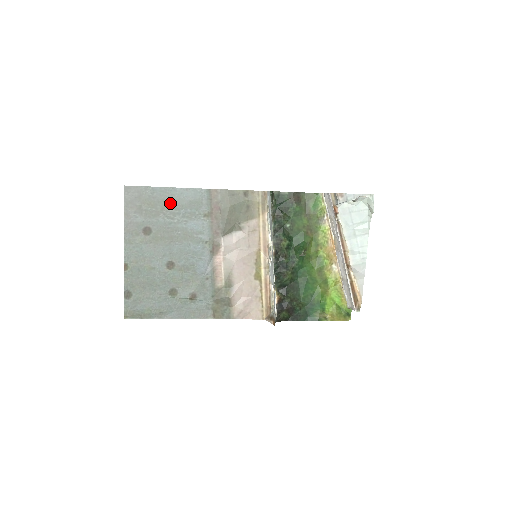
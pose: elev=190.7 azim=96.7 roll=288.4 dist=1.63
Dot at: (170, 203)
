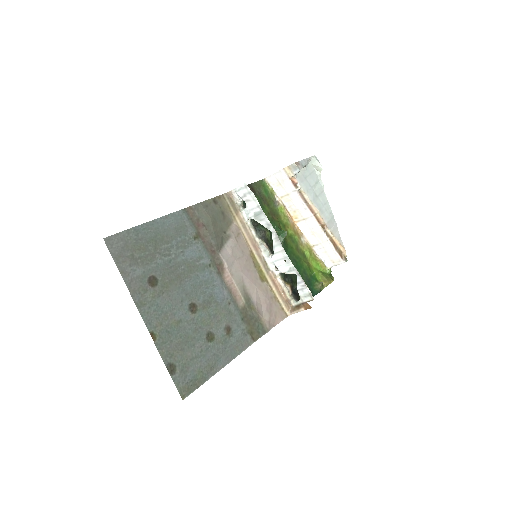
Dot at: (159, 239)
